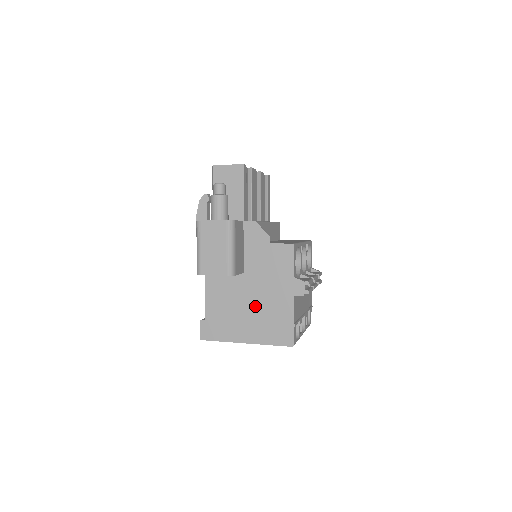
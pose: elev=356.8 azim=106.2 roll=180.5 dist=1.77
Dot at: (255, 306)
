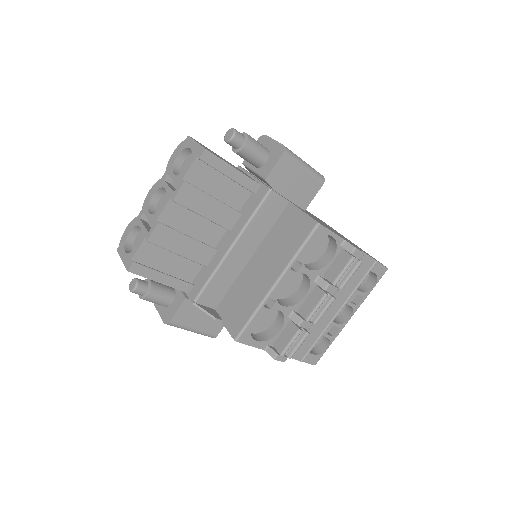
Dot at: occluded
